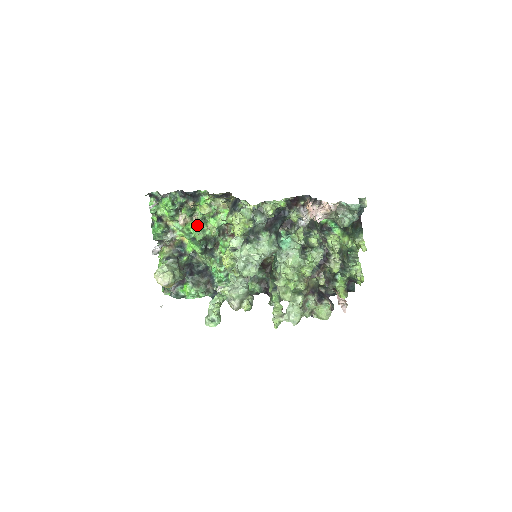
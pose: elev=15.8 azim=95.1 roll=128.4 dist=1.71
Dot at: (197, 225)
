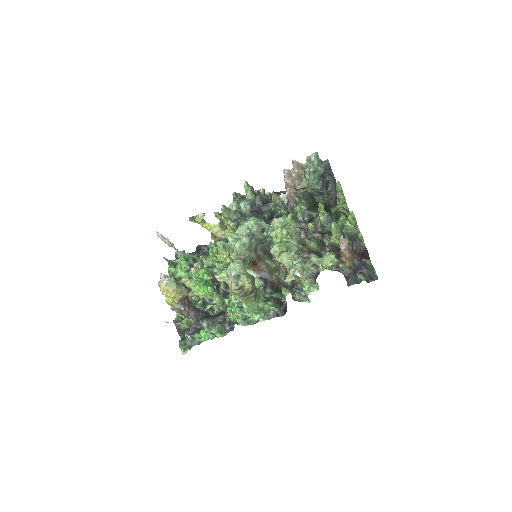
Dot at: occluded
